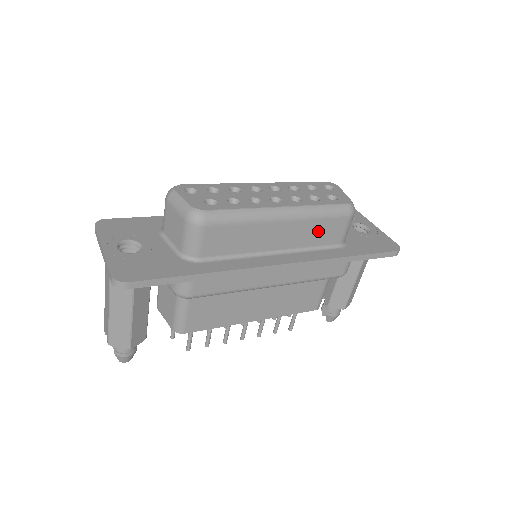
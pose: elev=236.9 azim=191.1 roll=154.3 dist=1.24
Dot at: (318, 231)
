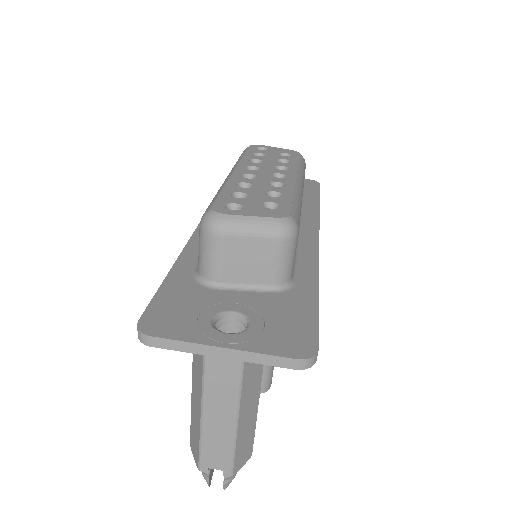
Dot at: occluded
